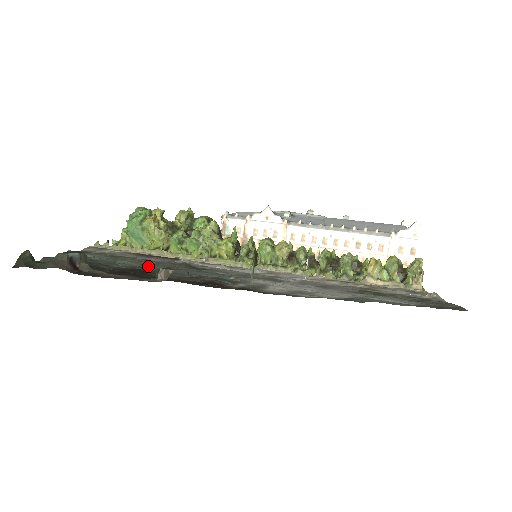
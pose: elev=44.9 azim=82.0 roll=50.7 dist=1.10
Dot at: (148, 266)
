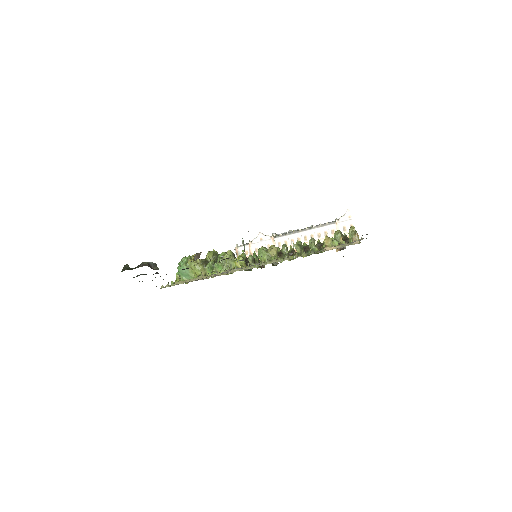
Dot at: occluded
